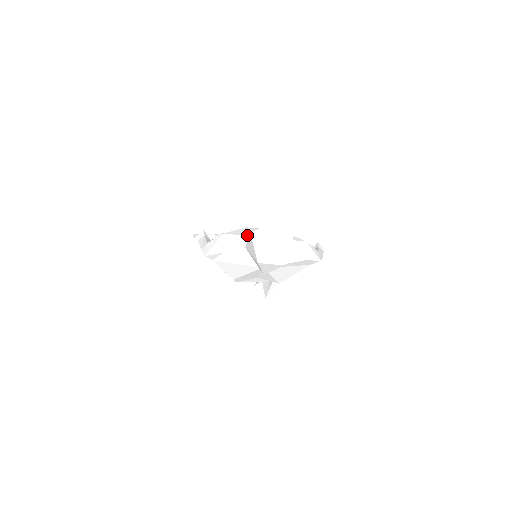
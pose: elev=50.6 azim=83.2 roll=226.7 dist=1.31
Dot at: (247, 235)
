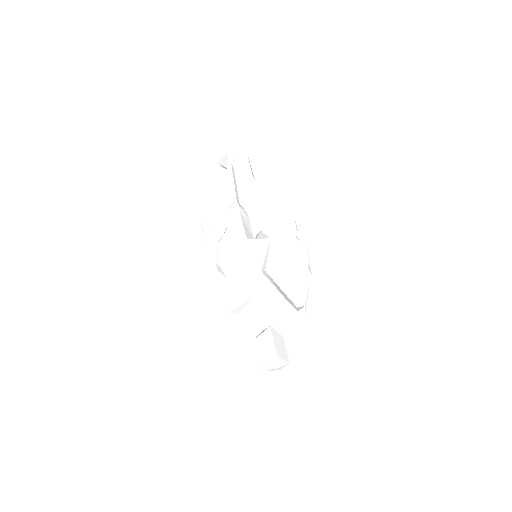
Dot at: (256, 320)
